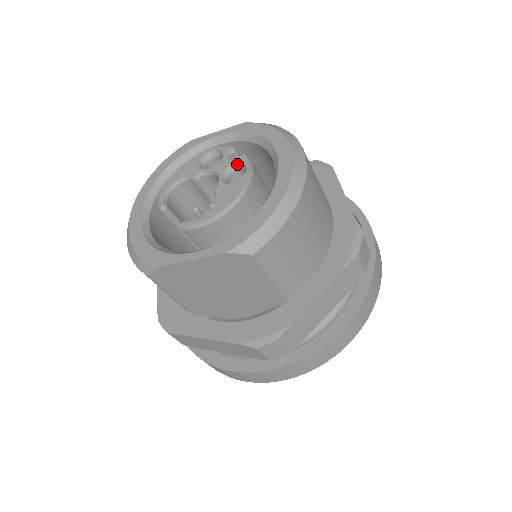
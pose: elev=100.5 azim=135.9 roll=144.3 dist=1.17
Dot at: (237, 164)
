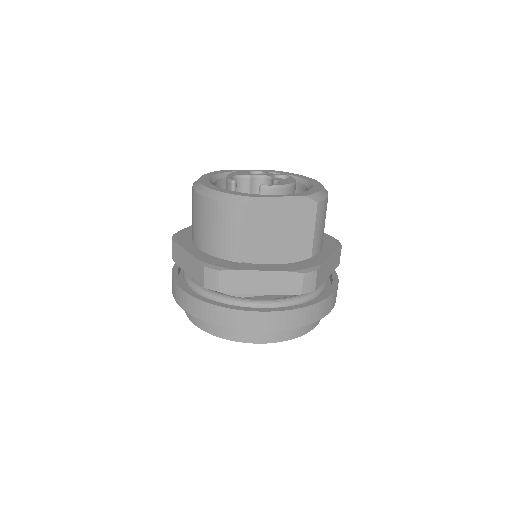
Dot at: (279, 176)
